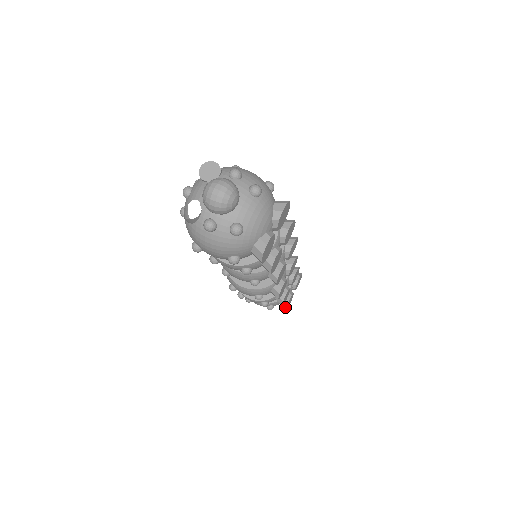
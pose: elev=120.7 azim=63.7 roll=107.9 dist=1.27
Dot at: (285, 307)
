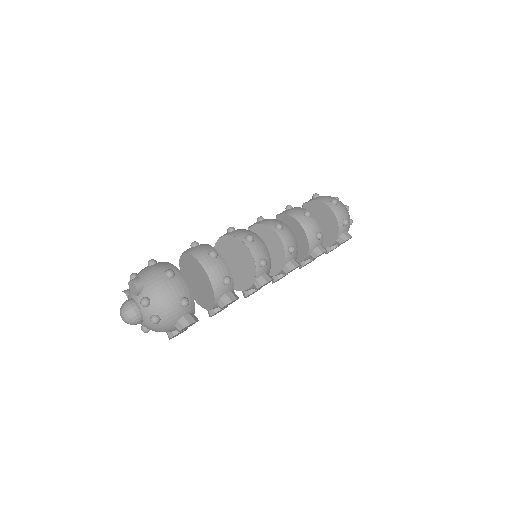
Dot at: (325, 253)
